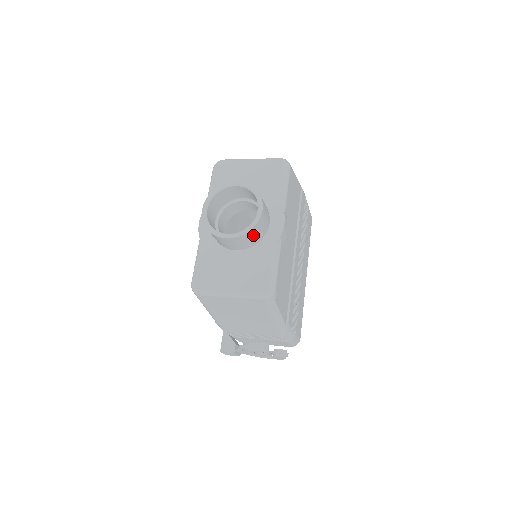
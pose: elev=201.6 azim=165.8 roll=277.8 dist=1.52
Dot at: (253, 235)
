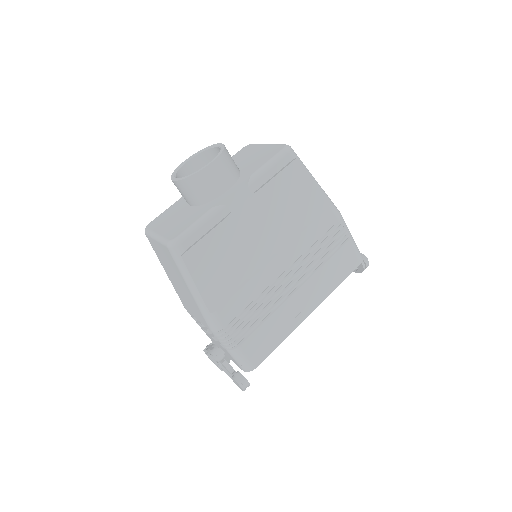
Dot at: (196, 187)
